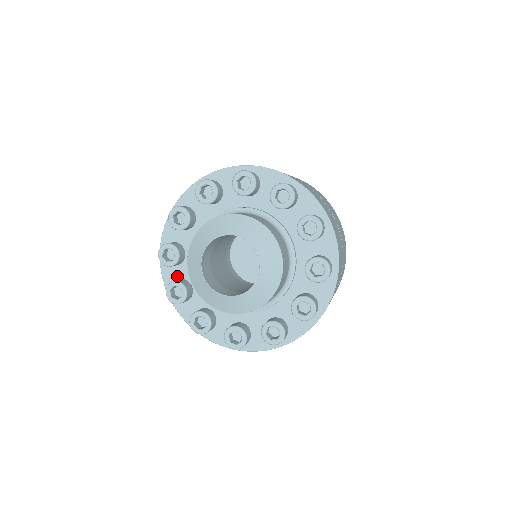
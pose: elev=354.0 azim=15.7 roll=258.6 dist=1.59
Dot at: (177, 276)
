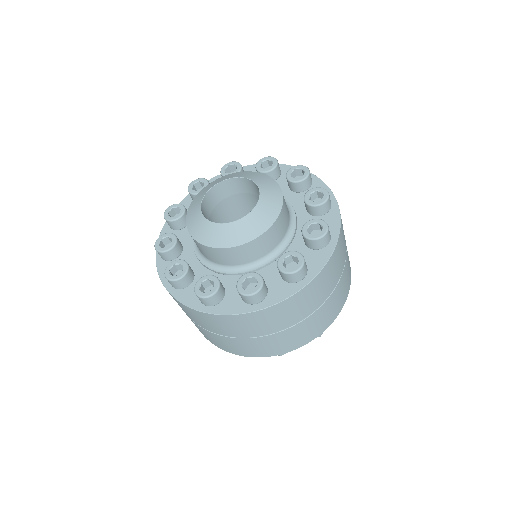
Dot at: occluded
